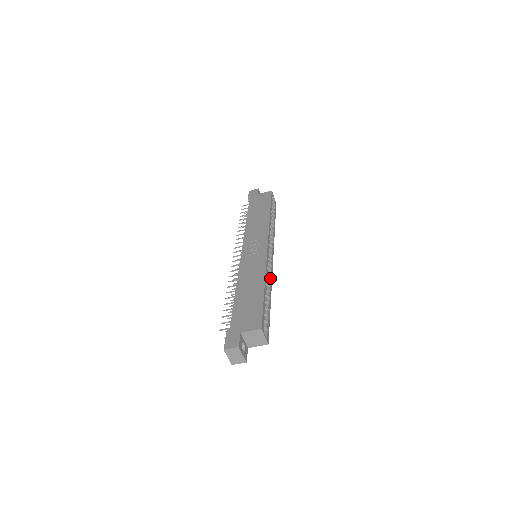
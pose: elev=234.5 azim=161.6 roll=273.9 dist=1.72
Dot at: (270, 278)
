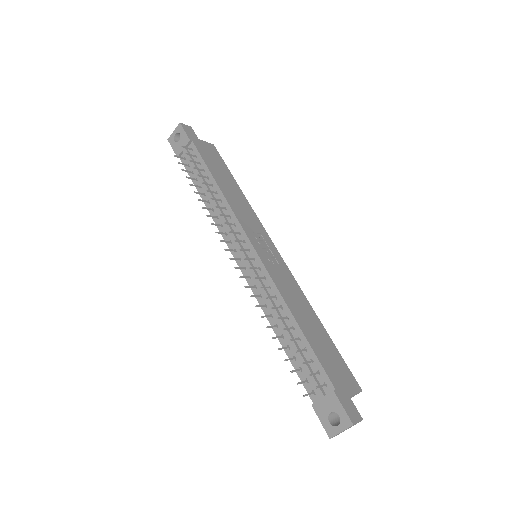
Dot at: occluded
